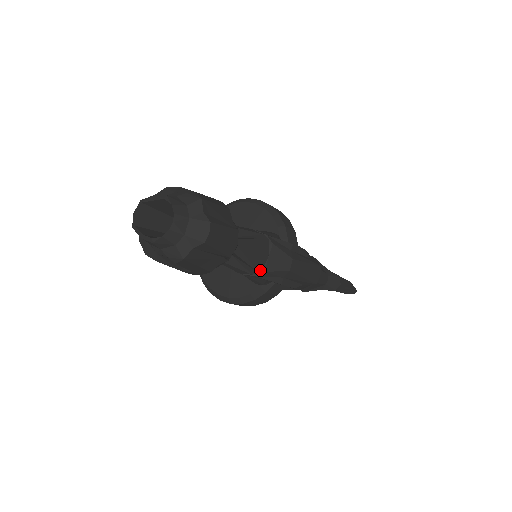
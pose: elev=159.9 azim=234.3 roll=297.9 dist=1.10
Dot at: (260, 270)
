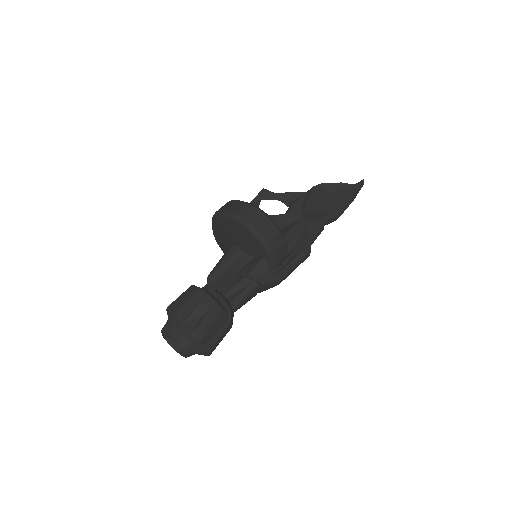
Dot at: occluded
